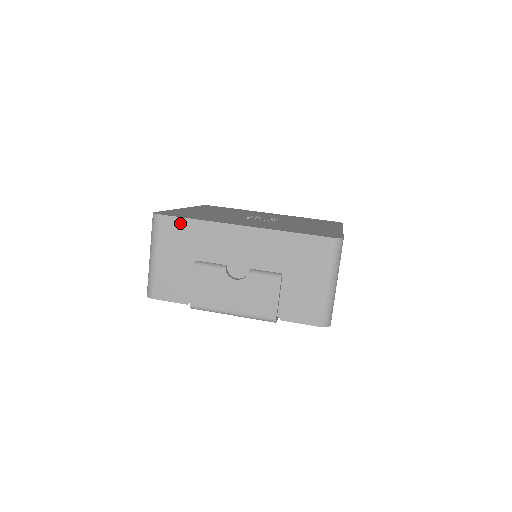
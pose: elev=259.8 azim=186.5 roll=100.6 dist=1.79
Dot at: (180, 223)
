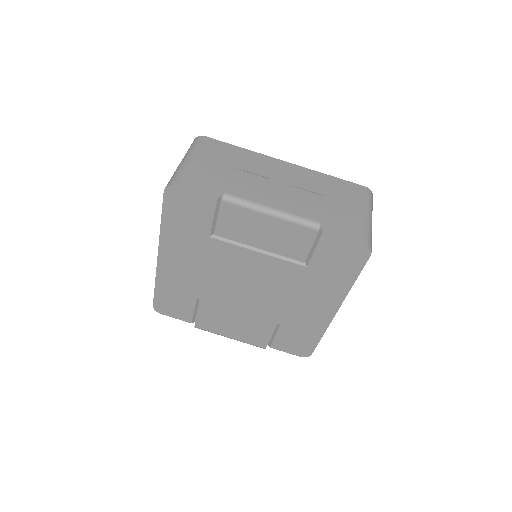
Dot at: (225, 146)
